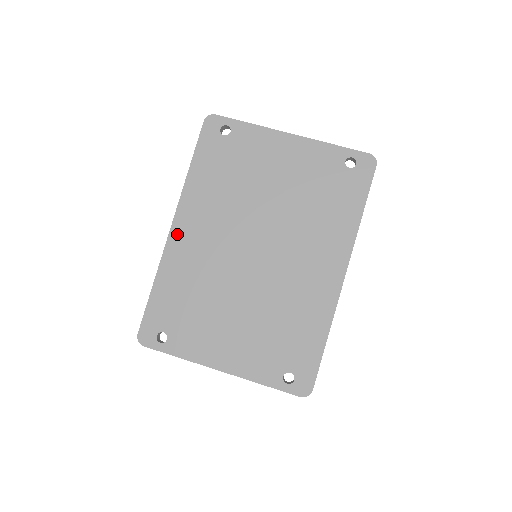
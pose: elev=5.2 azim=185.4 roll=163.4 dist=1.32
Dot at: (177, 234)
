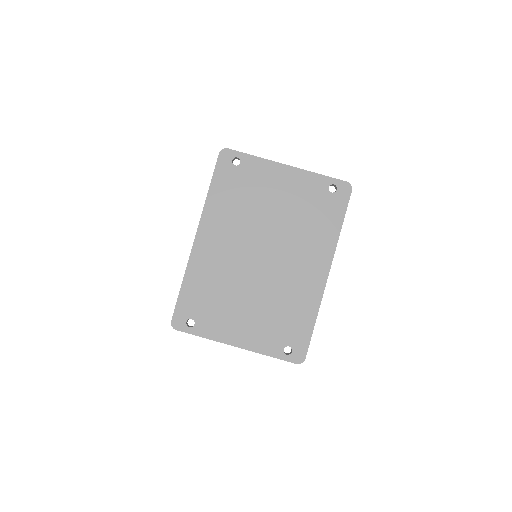
Dot at: (200, 243)
